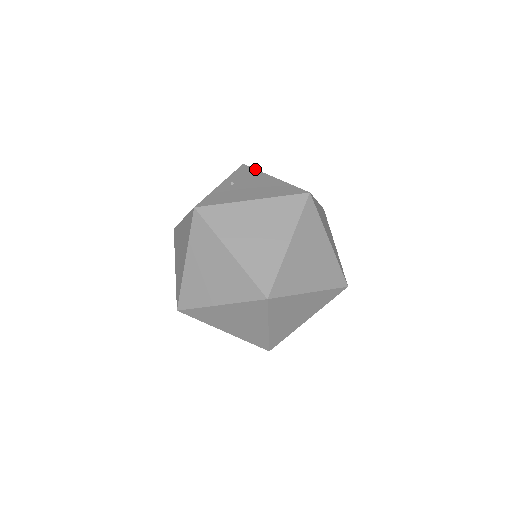
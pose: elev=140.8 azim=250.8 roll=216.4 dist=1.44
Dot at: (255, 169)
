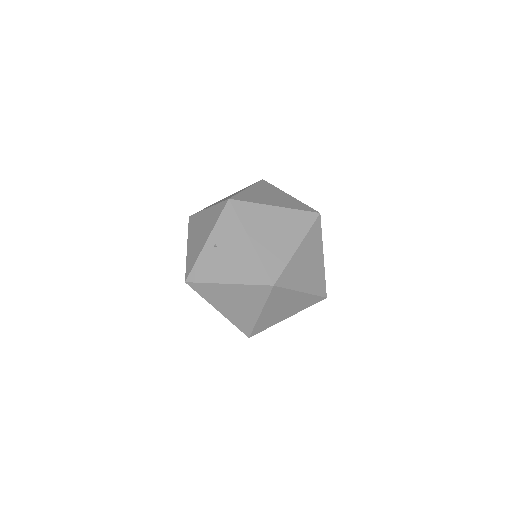
Dot at: (237, 217)
